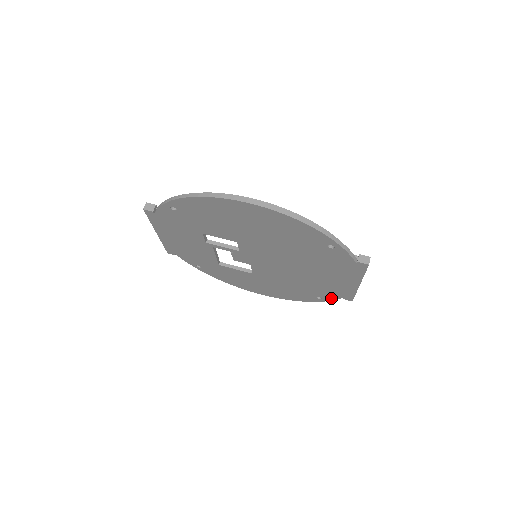
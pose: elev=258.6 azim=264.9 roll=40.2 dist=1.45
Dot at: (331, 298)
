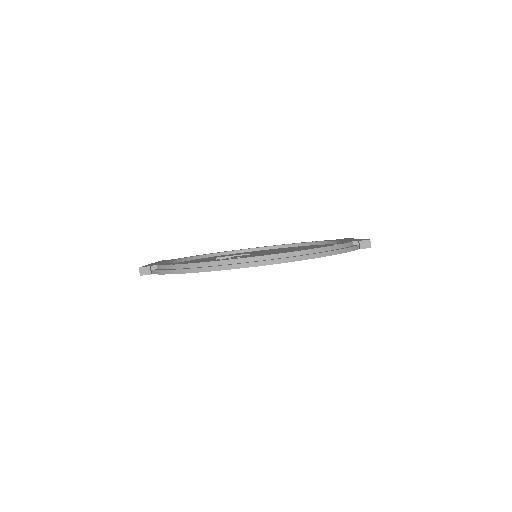
Dot at: occluded
